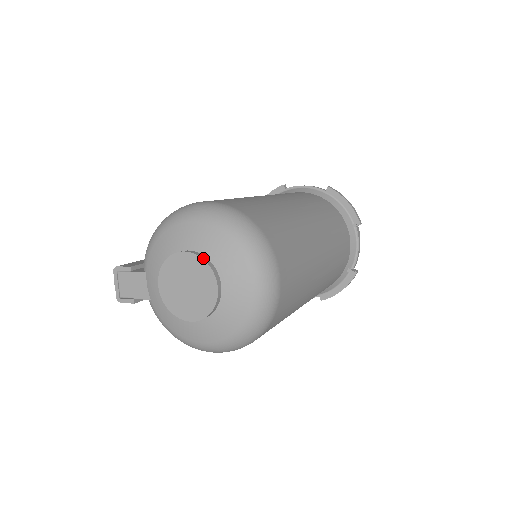
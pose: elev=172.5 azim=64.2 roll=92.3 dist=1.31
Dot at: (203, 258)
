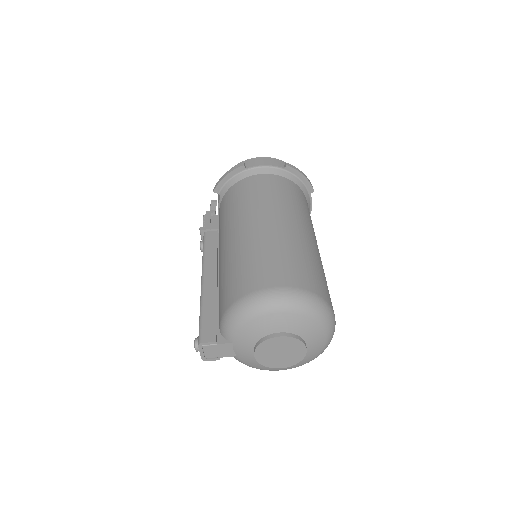
Dot at: (296, 337)
